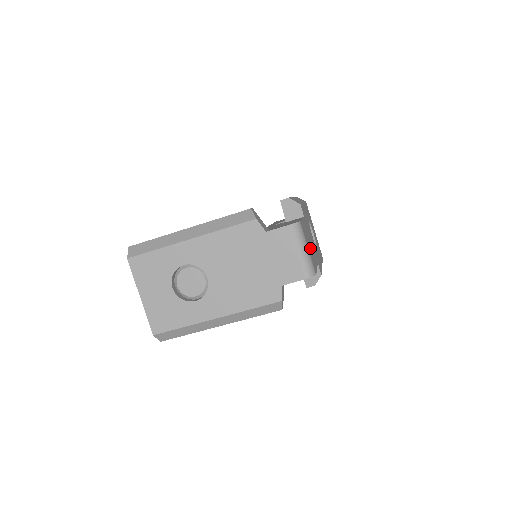
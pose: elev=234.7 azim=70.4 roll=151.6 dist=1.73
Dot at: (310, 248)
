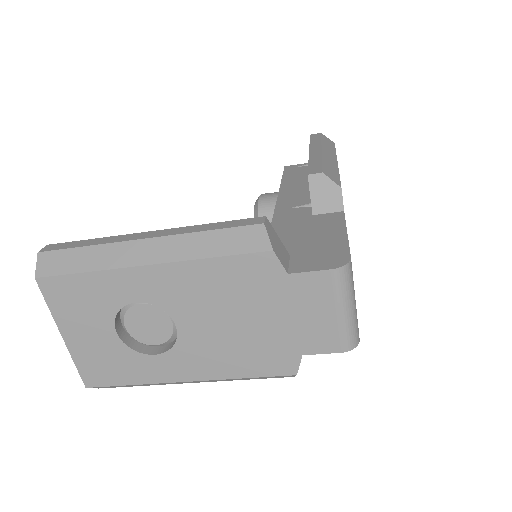
Dot at: occluded
